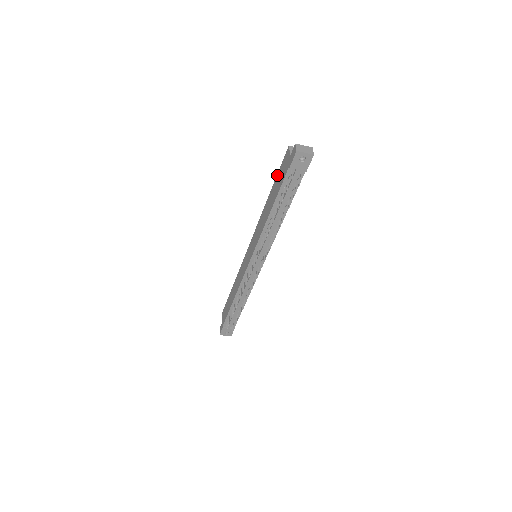
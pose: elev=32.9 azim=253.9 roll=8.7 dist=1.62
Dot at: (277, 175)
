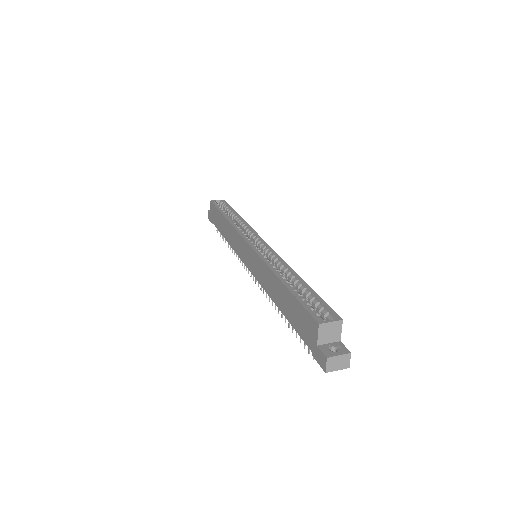
Dot at: (295, 301)
